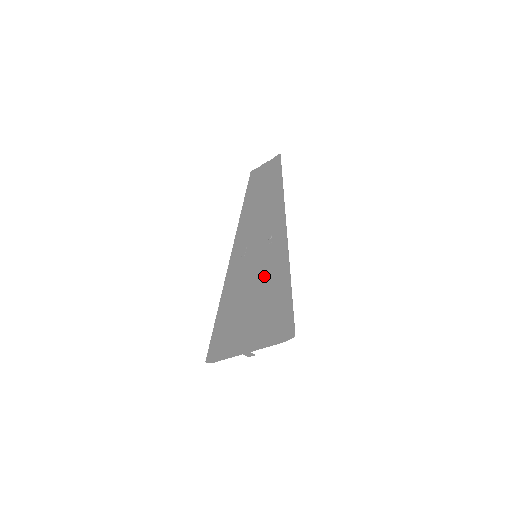
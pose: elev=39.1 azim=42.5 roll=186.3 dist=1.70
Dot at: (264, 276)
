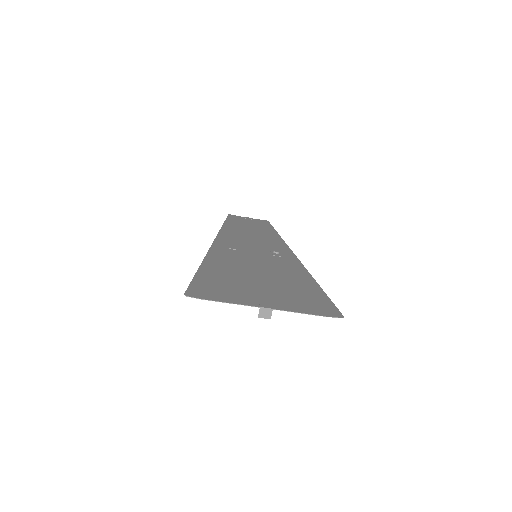
Dot at: (276, 270)
